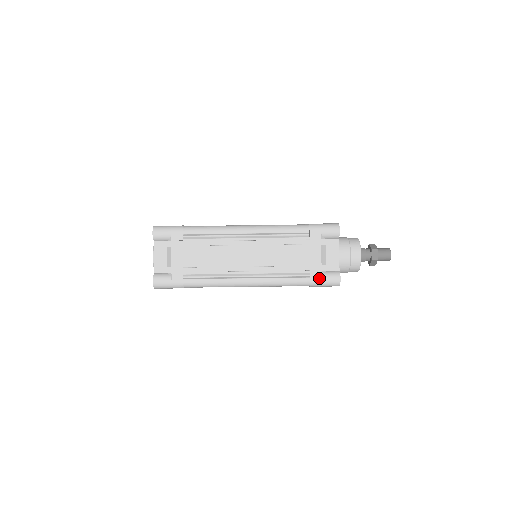
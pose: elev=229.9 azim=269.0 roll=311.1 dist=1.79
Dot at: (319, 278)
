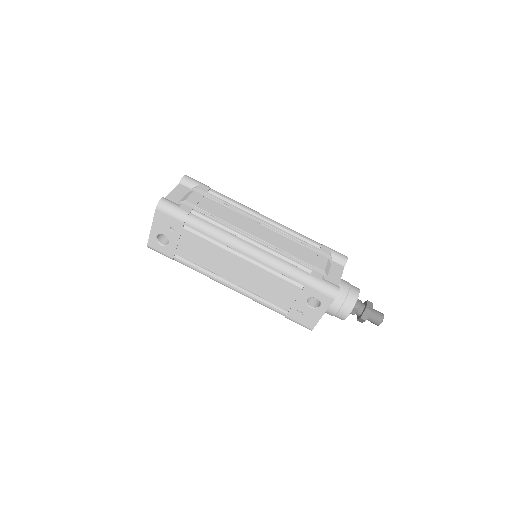
Dot at: (319, 278)
